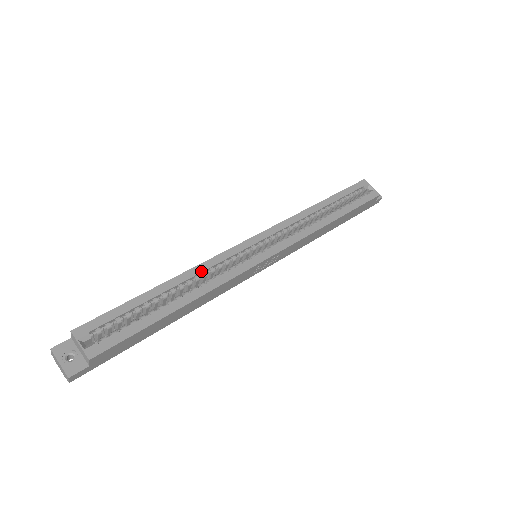
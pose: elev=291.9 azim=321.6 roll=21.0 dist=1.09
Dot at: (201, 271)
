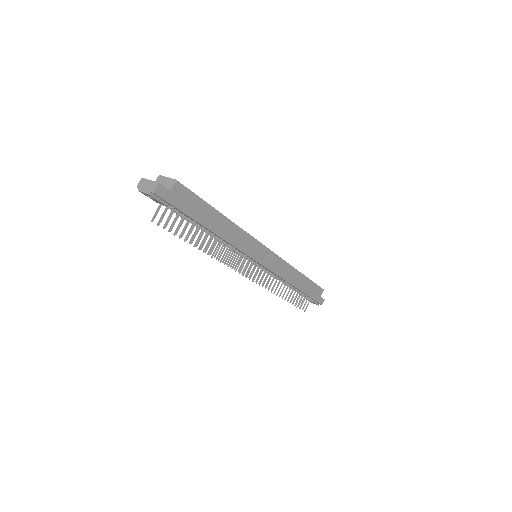
Dot at: occluded
